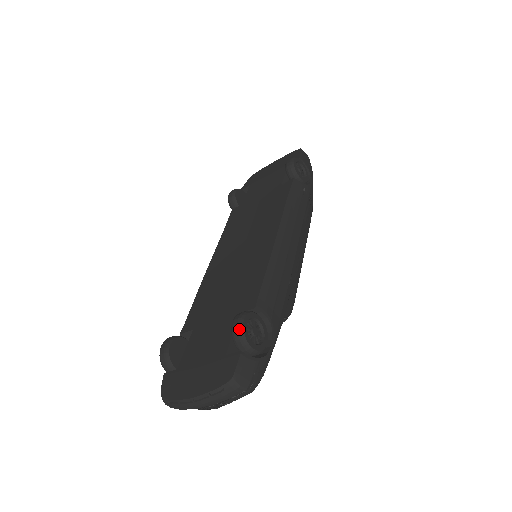
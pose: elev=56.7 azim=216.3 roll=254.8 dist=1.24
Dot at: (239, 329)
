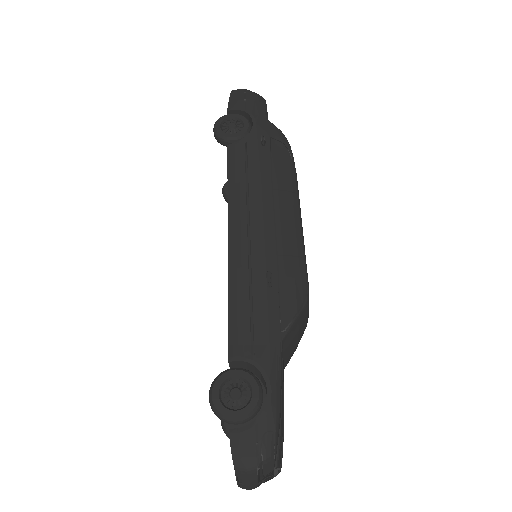
Dot at: (212, 409)
